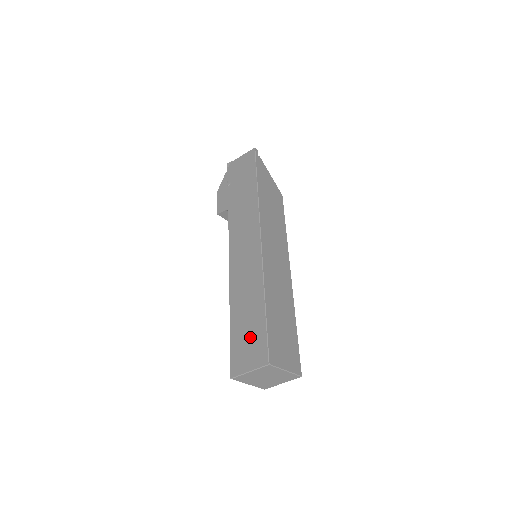
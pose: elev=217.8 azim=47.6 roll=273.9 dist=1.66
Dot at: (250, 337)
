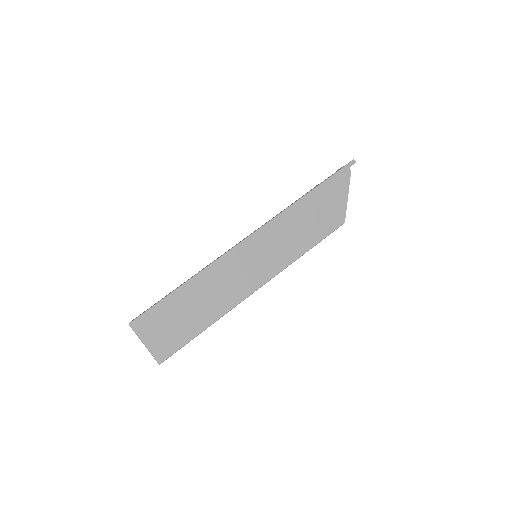
Dot at: (158, 301)
